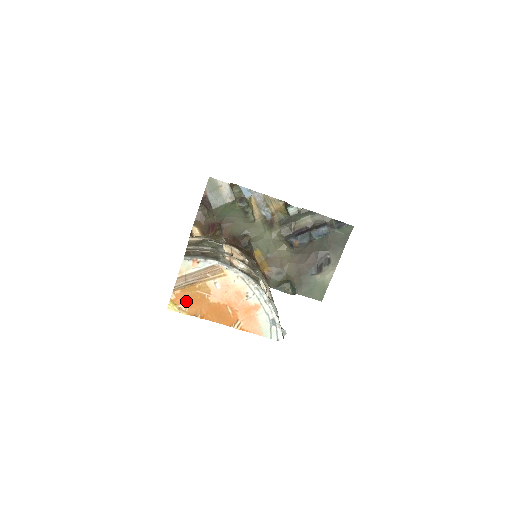
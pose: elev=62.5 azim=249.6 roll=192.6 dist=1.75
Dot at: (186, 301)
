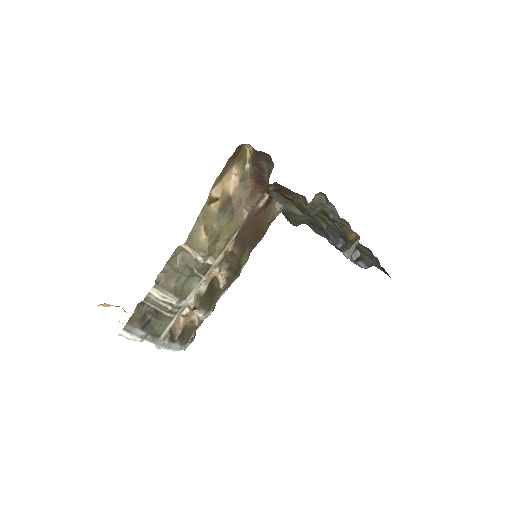
Dot at: occluded
